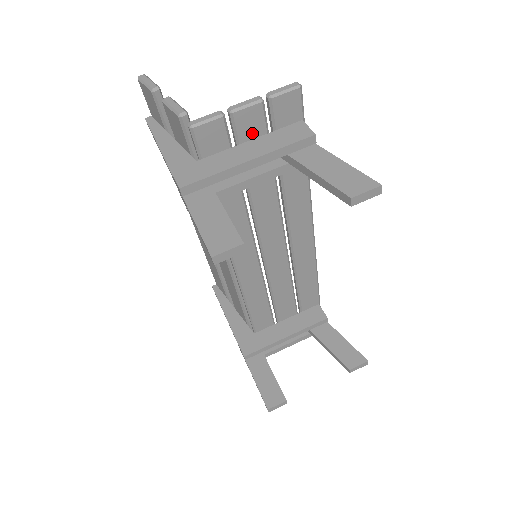
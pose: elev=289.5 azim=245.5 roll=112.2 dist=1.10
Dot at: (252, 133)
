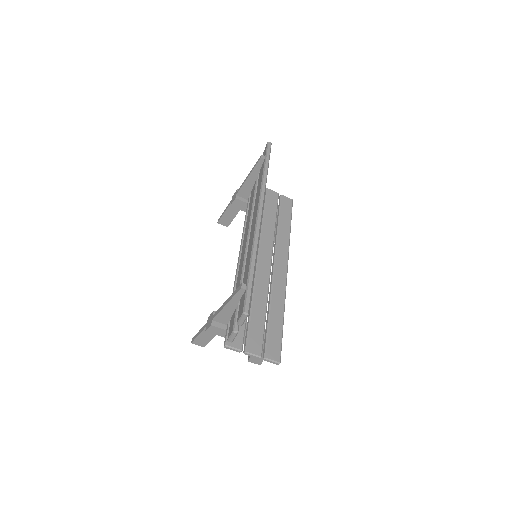
Dot at: occluded
